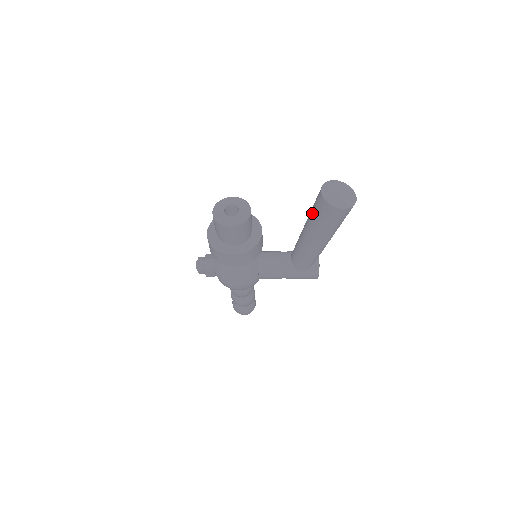
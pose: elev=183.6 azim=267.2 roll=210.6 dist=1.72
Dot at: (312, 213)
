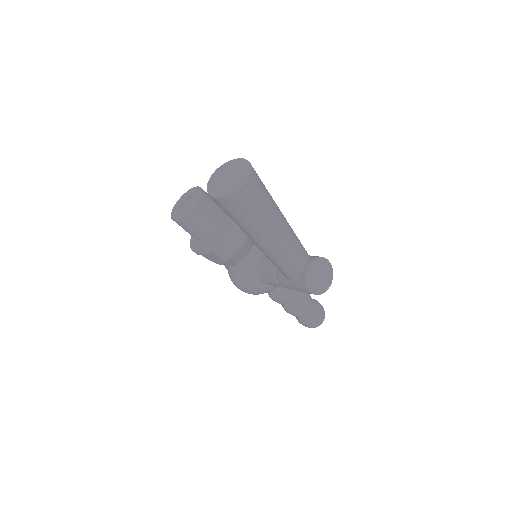
Dot at: occluded
